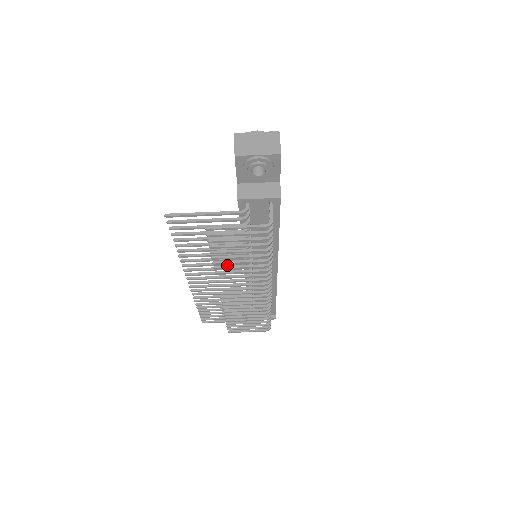
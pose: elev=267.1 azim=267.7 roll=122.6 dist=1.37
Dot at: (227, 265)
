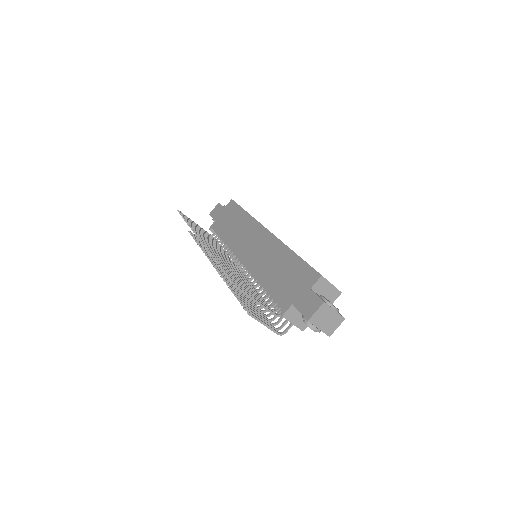
Dot at: occluded
